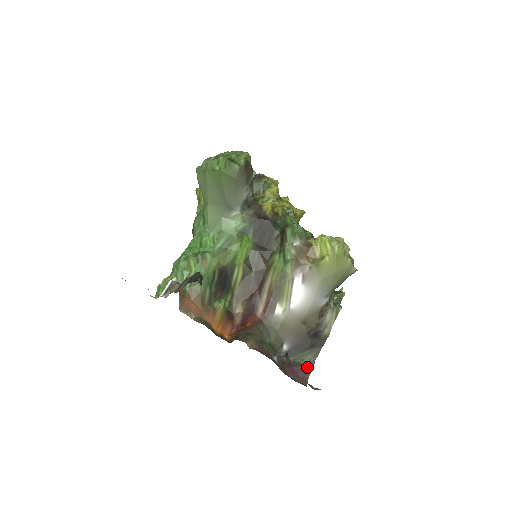
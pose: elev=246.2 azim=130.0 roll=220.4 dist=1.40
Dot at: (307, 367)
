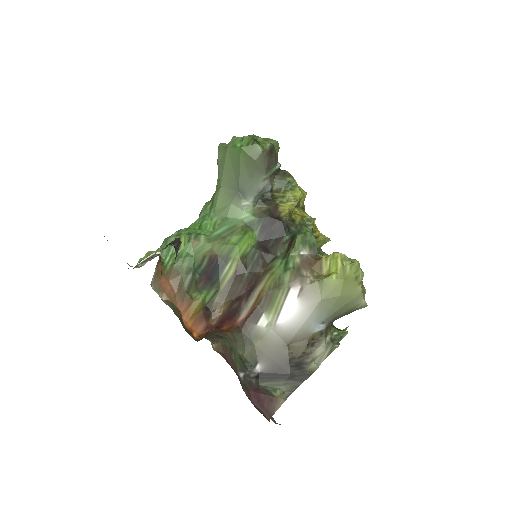
Dot at: (277, 399)
